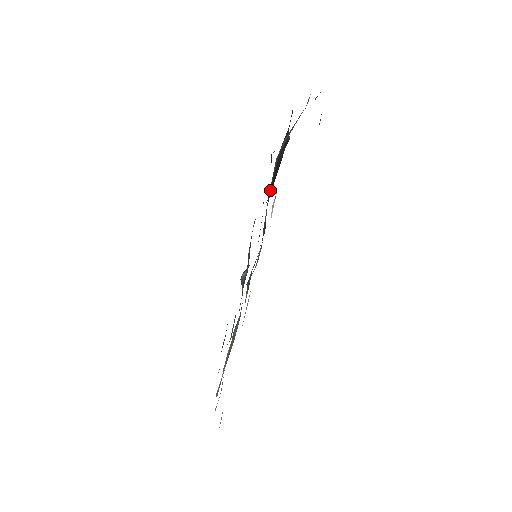
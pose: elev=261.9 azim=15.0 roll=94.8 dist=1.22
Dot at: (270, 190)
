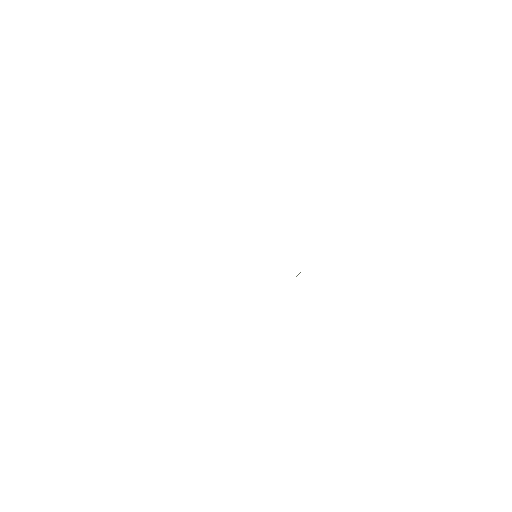
Dot at: occluded
